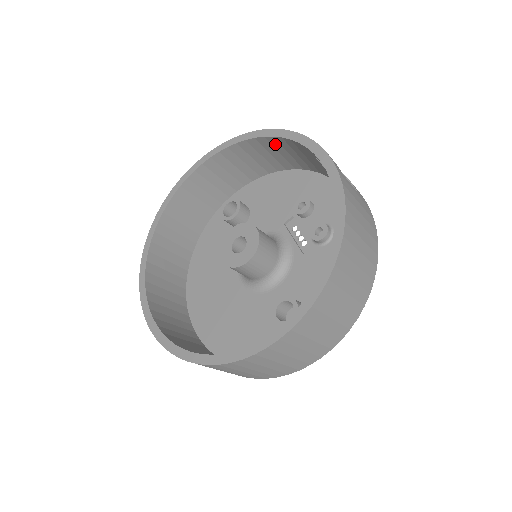
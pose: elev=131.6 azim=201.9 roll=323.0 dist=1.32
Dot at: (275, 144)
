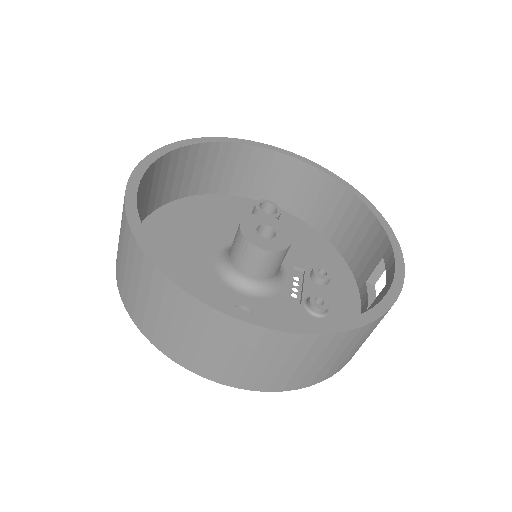
Dot at: (360, 216)
